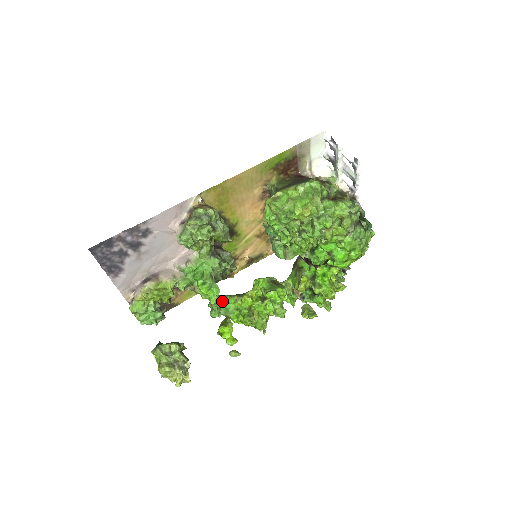
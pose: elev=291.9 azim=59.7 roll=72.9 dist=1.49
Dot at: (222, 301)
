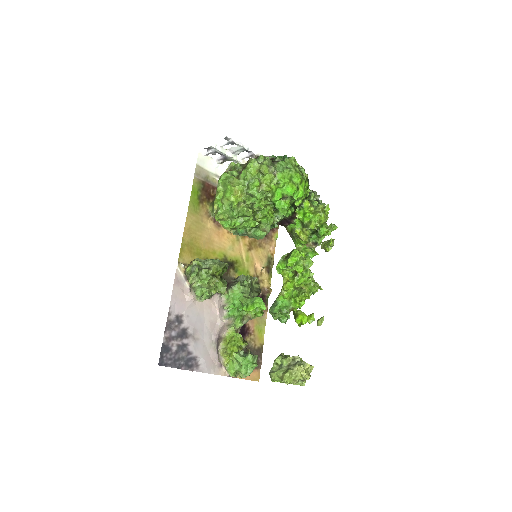
Dot at: (277, 306)
